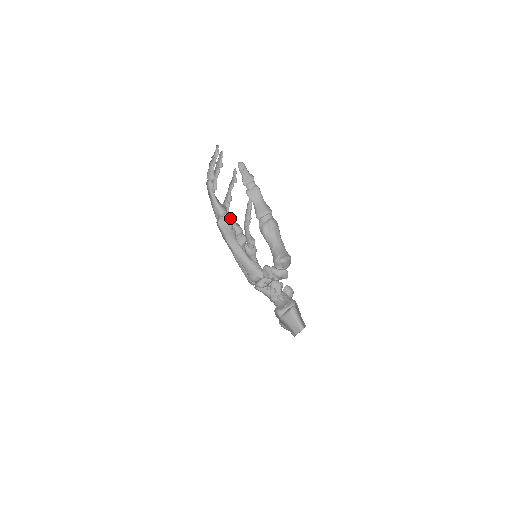
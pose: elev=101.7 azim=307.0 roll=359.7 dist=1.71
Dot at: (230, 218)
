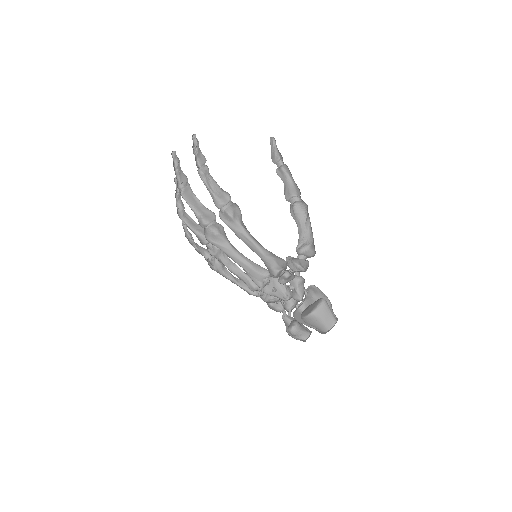
Dot at: (232, 210)
